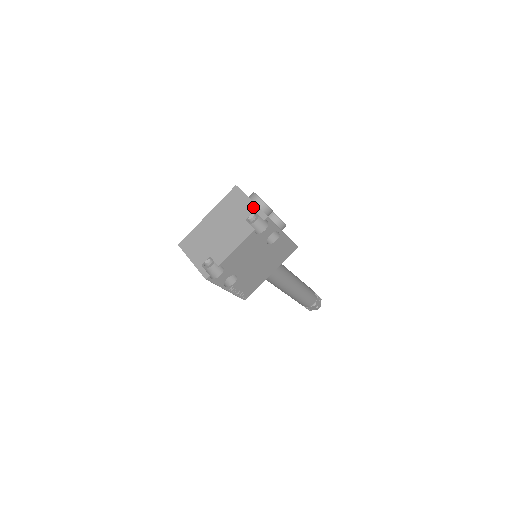
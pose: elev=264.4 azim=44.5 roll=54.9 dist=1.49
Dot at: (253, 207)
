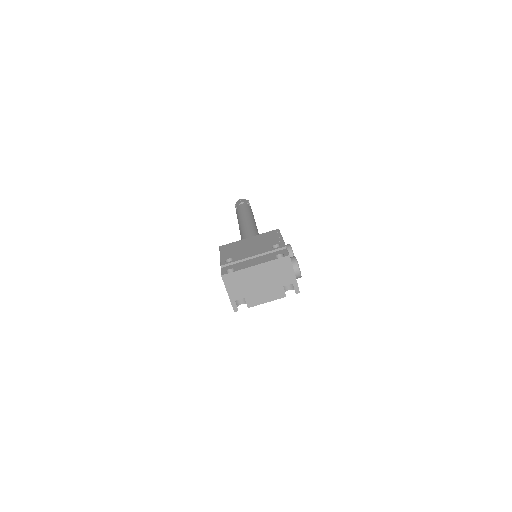
Dot at: (293, 281)
